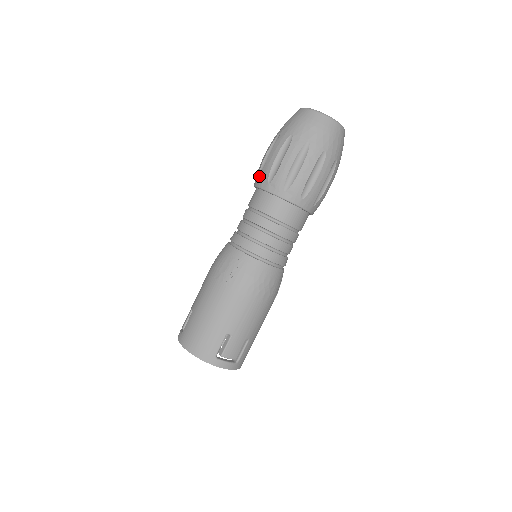
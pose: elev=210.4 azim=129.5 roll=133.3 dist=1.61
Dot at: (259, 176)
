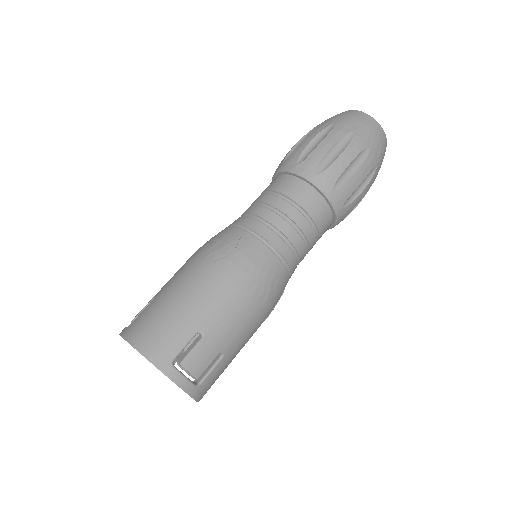
Dot at: (285, 161)
